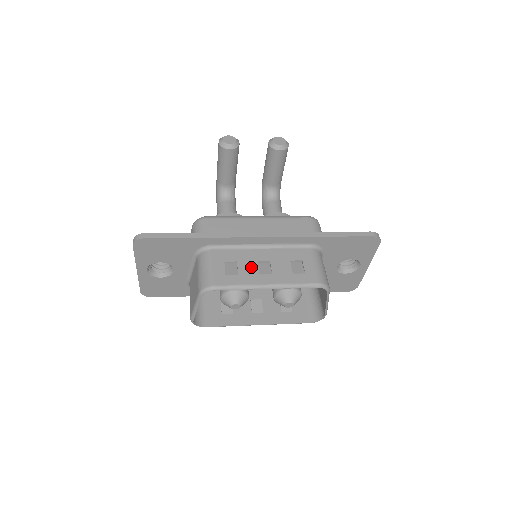
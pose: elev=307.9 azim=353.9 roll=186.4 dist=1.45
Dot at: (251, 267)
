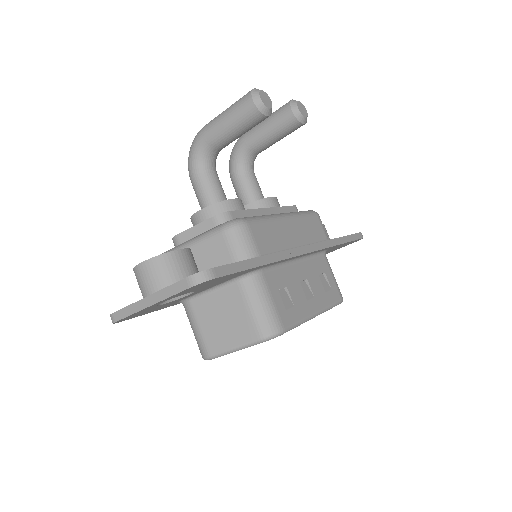
Dot at: (299, 292)
